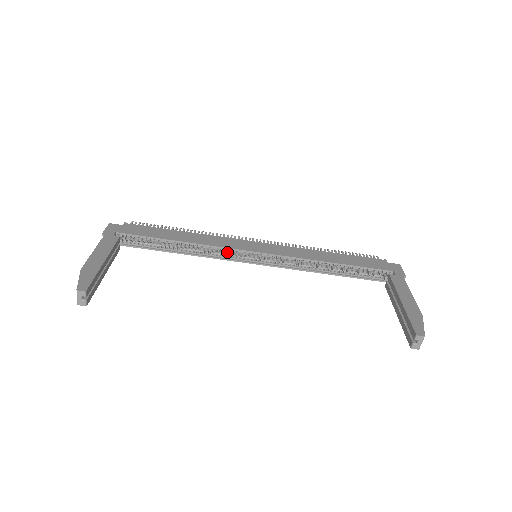
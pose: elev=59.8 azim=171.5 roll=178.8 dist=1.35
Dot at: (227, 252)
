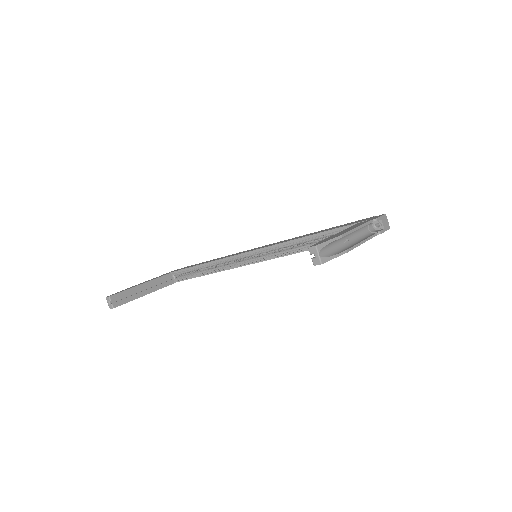
Dot at: (238, 261)
